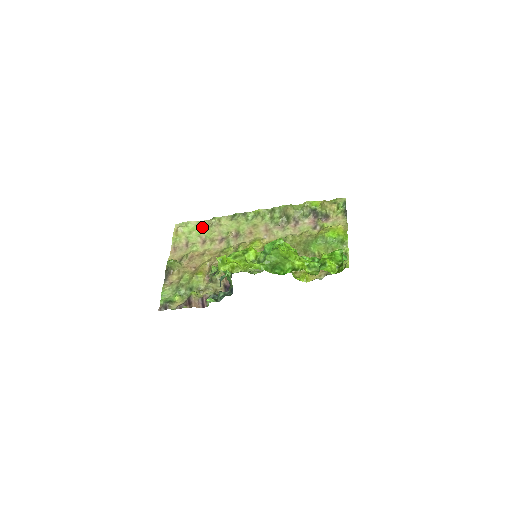
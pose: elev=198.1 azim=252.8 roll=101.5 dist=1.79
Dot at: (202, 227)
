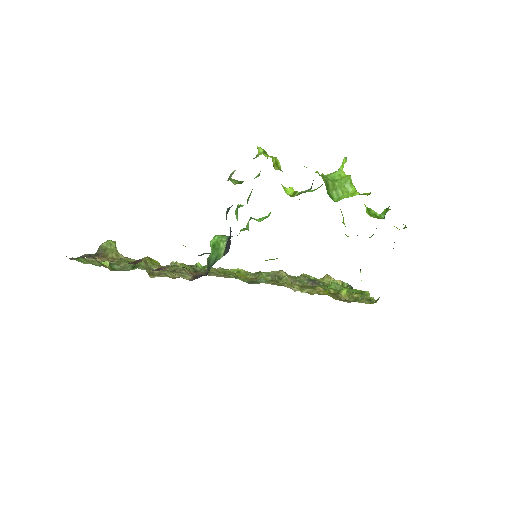
Dot at: occluded
